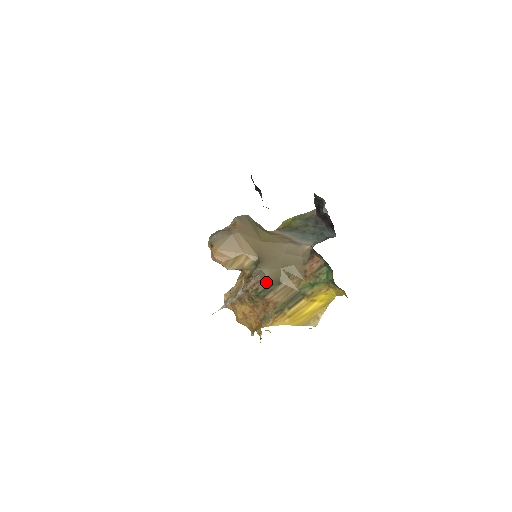
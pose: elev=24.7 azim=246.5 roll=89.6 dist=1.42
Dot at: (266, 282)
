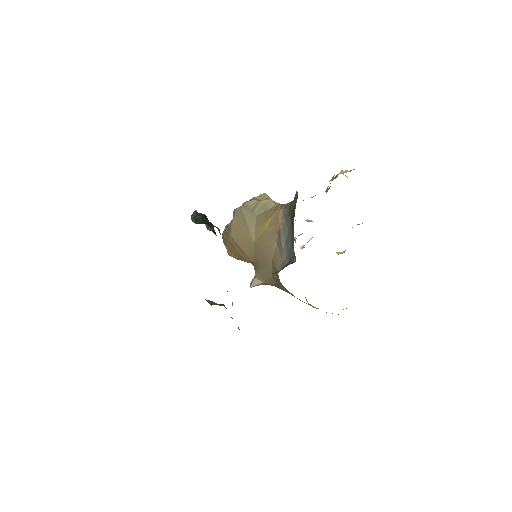
Dot at: occluded
